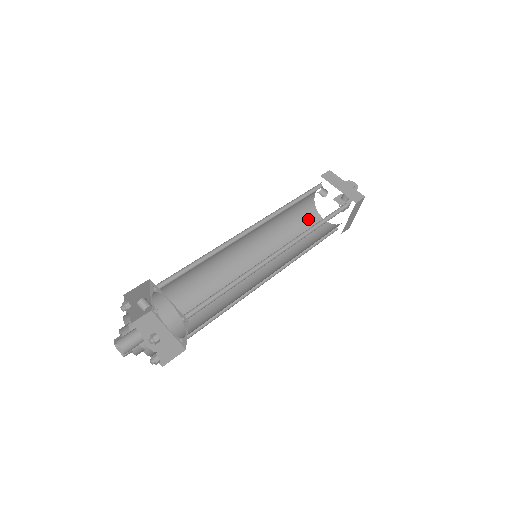
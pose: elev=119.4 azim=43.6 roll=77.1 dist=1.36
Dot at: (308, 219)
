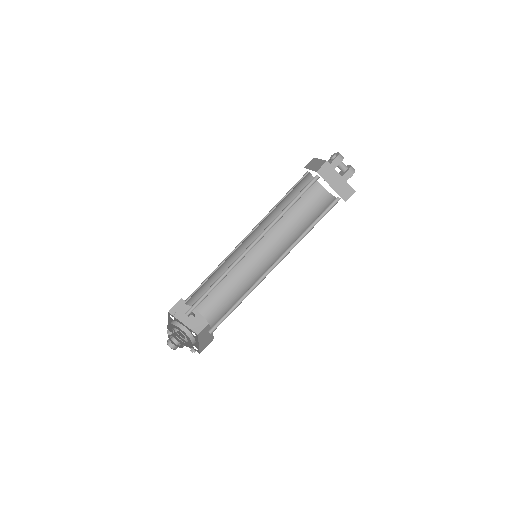
Dot at: (322, 206)
